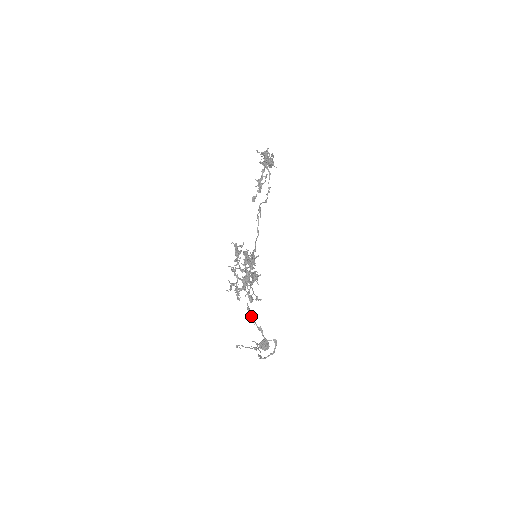
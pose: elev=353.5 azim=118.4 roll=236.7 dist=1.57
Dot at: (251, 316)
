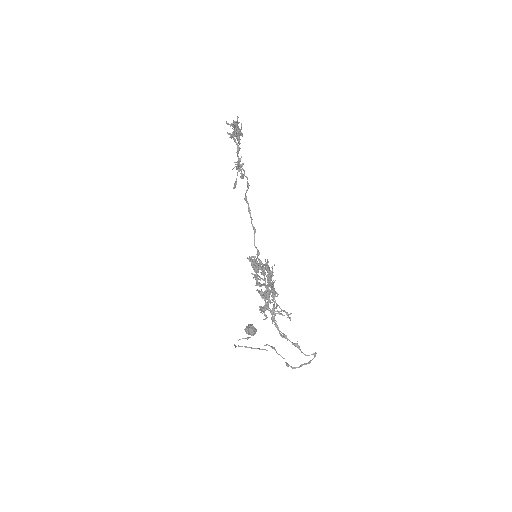
Dot at: (282, 333)
